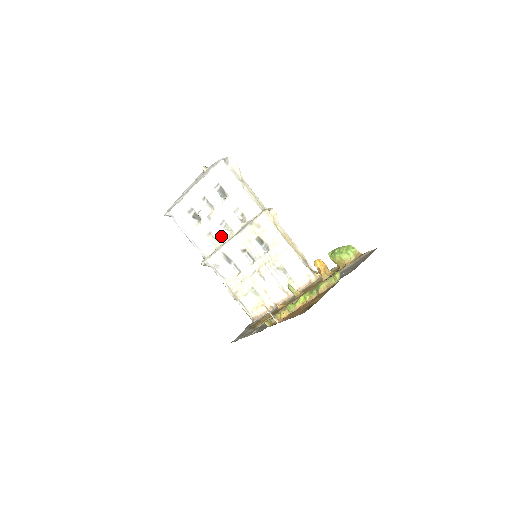
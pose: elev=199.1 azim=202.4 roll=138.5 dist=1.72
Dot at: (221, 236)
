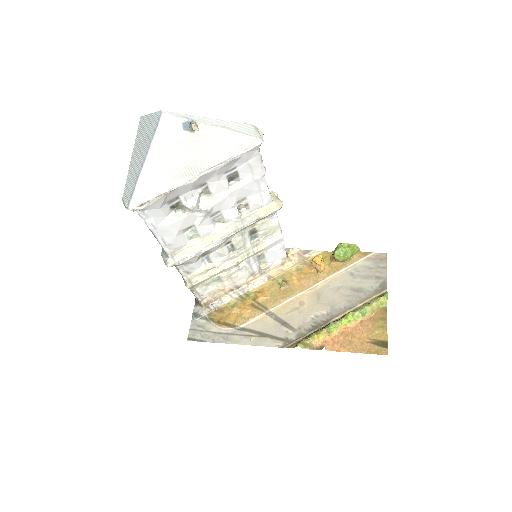
Dot at: (206, 229)
